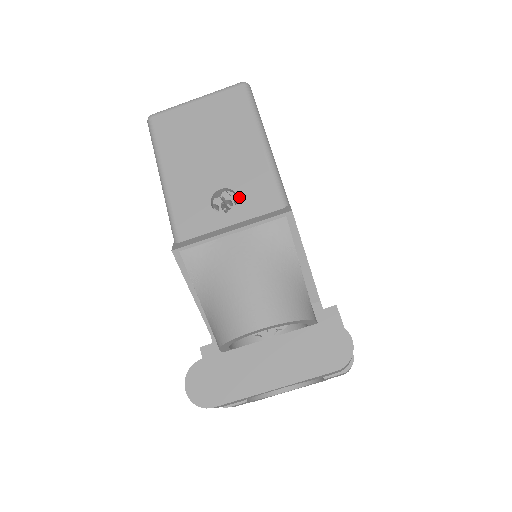
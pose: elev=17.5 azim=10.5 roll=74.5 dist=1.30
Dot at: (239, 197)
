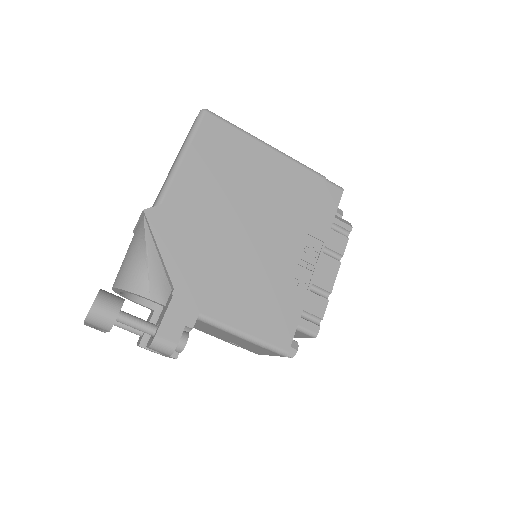
Dot at: occluded
